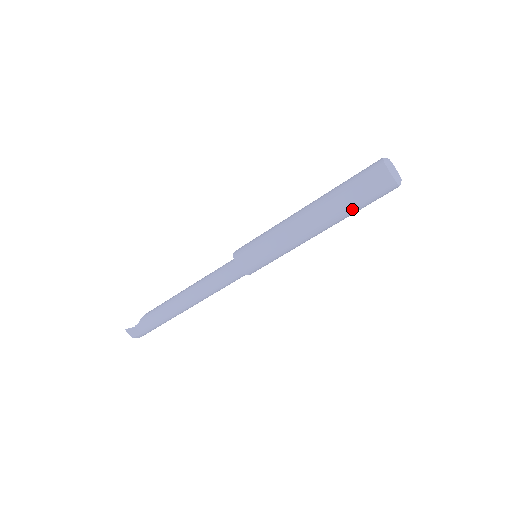
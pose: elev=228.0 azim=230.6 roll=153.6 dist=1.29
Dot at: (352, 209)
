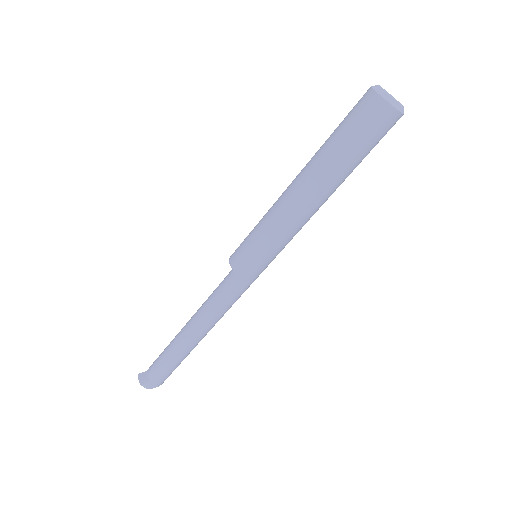
Dot at: (339, 152)
